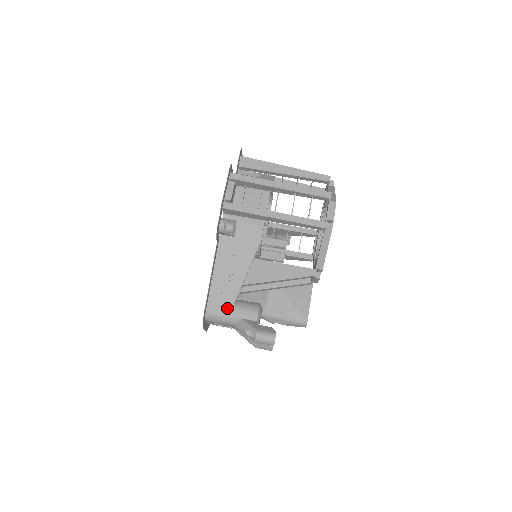
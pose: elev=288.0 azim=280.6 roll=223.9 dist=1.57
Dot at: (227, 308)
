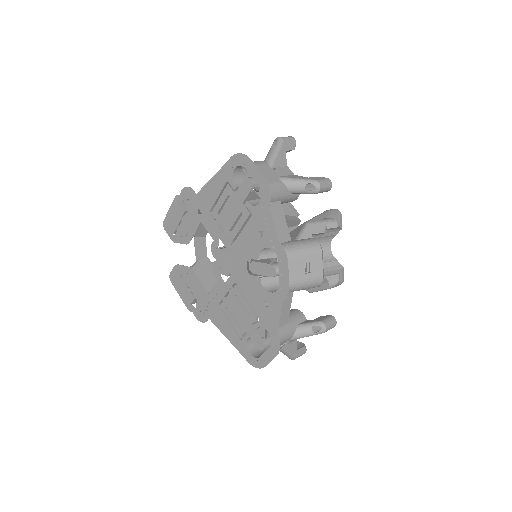
Dot at: occluded
